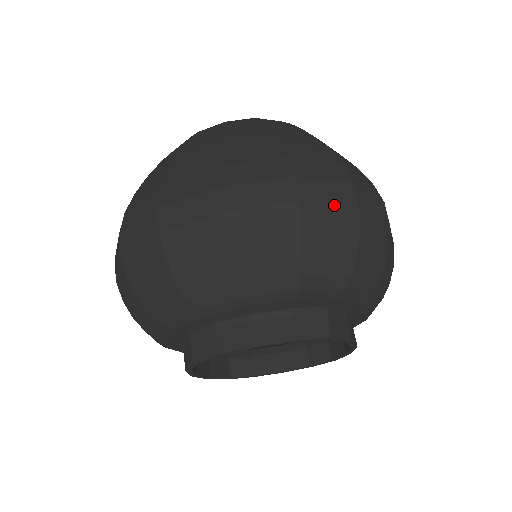
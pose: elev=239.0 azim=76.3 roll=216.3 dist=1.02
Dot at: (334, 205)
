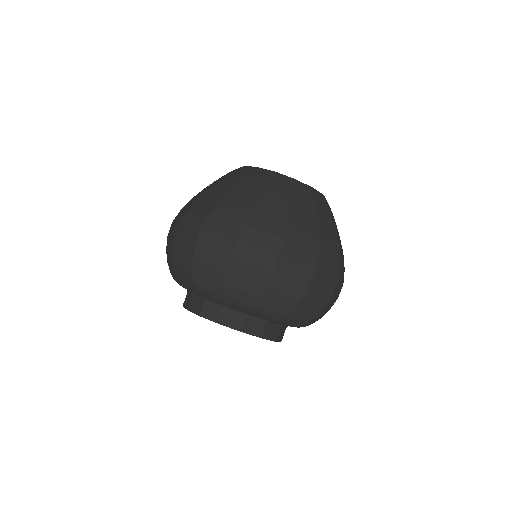
Dot at: (323, 291)
